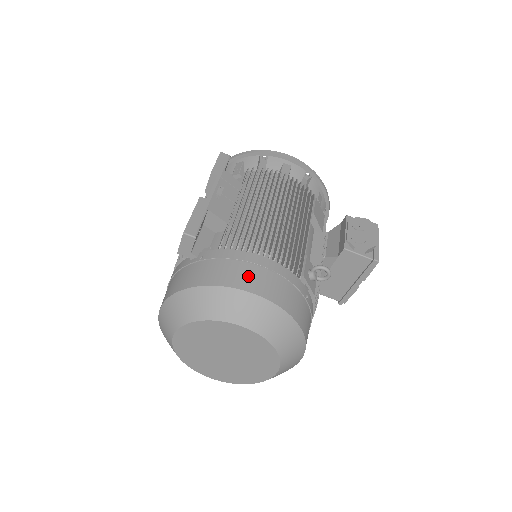
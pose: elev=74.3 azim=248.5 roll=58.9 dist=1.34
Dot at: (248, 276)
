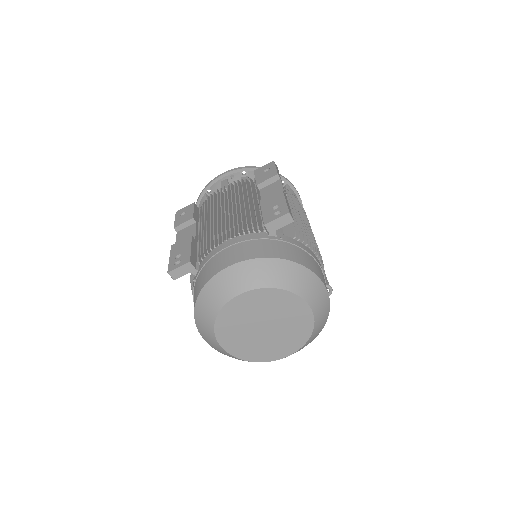
Dot at: (319, 270)
